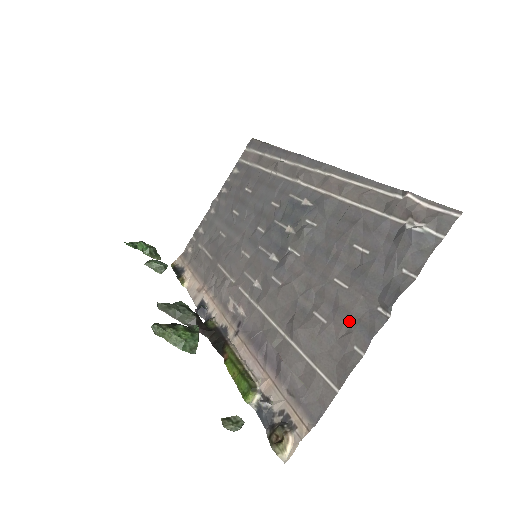
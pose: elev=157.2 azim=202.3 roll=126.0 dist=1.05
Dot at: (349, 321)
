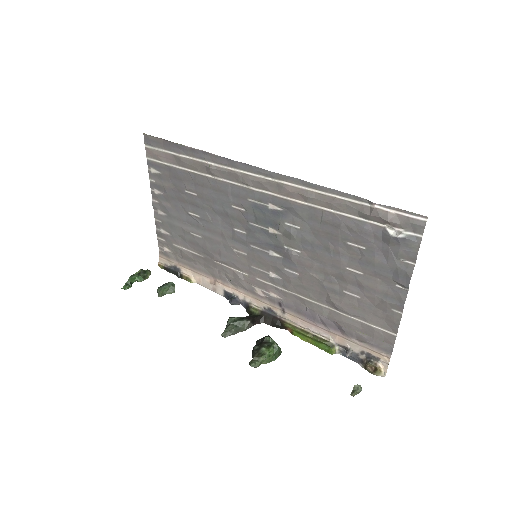
Dot at: (379, 296)
